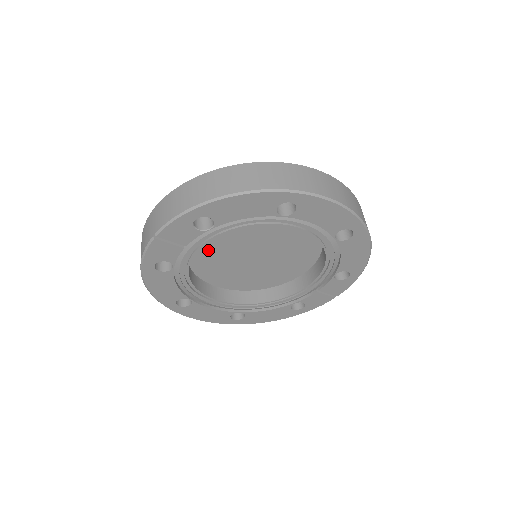
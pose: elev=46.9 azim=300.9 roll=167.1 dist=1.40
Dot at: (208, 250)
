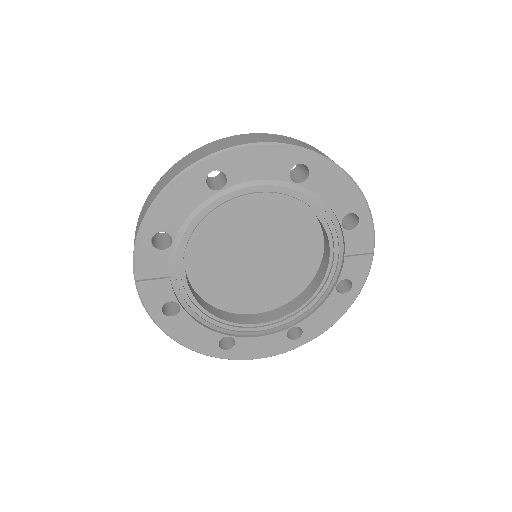
Dot at: (209, 276)
